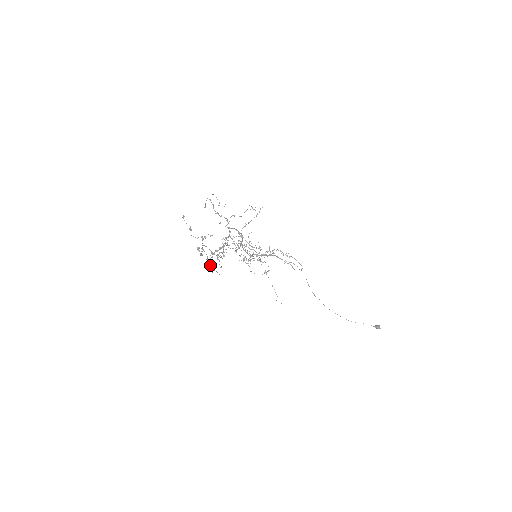
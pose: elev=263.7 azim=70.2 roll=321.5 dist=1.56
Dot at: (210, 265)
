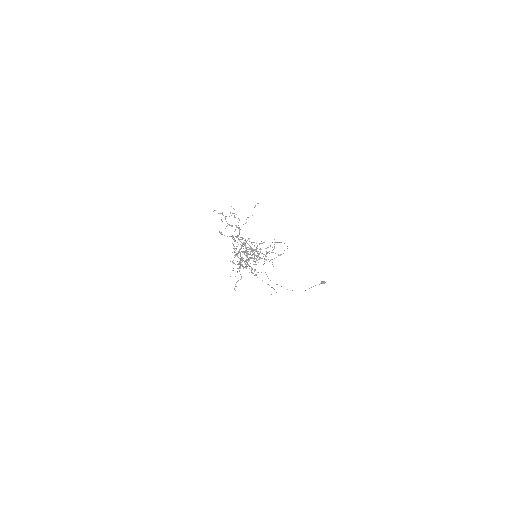
Dot at: (241, 277)
